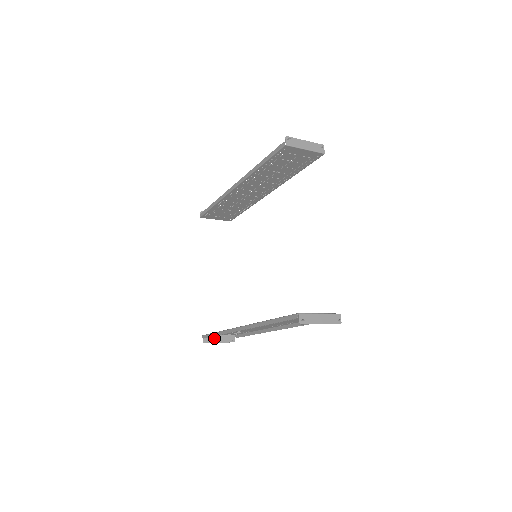
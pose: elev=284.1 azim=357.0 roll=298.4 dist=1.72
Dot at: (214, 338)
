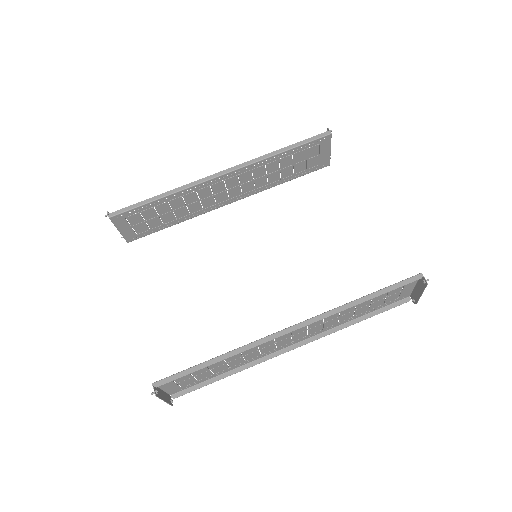
Dot at: (160, 392)
